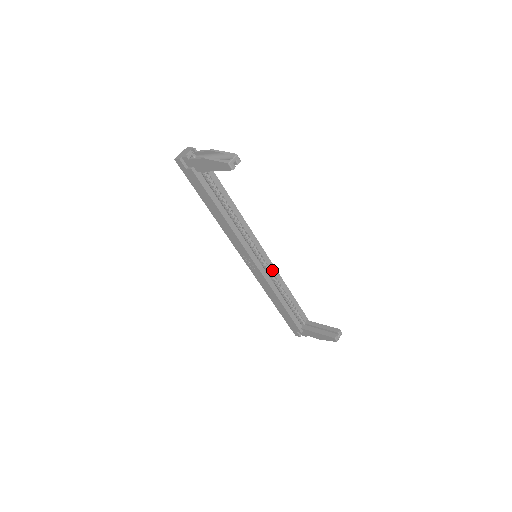
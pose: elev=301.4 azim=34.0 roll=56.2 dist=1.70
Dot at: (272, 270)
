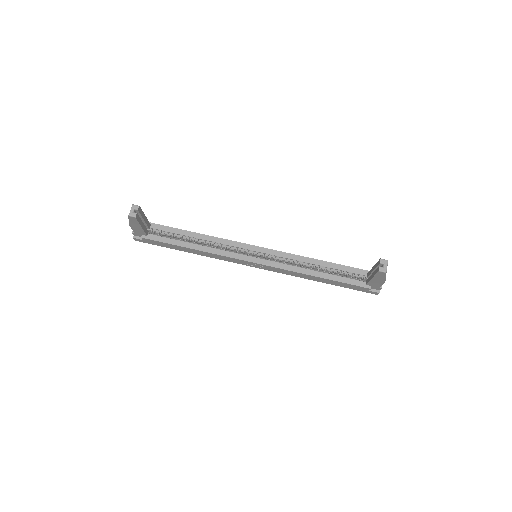
Dot at: (281, 256)
